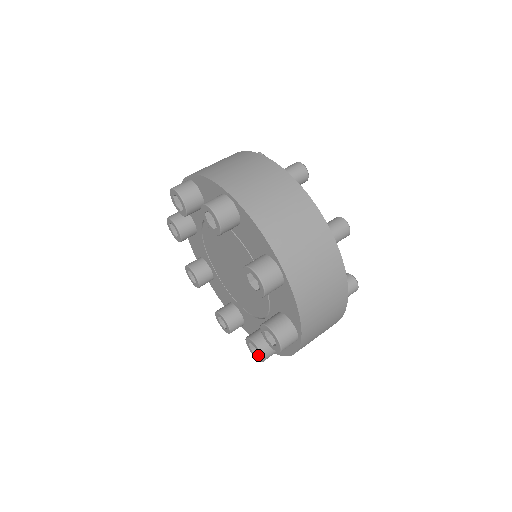
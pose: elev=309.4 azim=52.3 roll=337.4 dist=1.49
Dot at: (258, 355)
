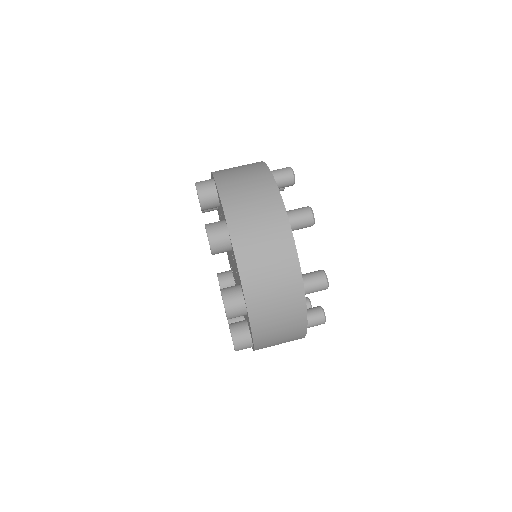
Dot at: occluded
